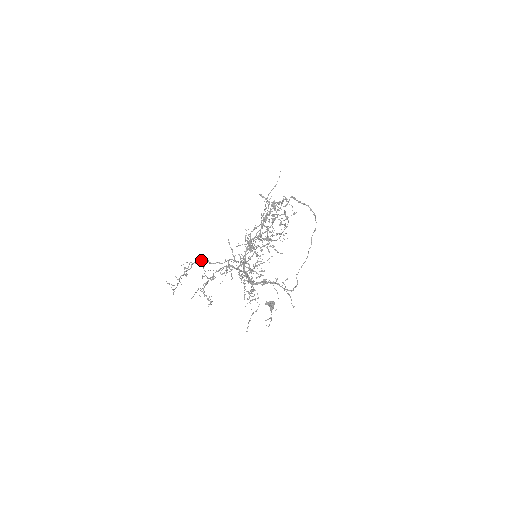
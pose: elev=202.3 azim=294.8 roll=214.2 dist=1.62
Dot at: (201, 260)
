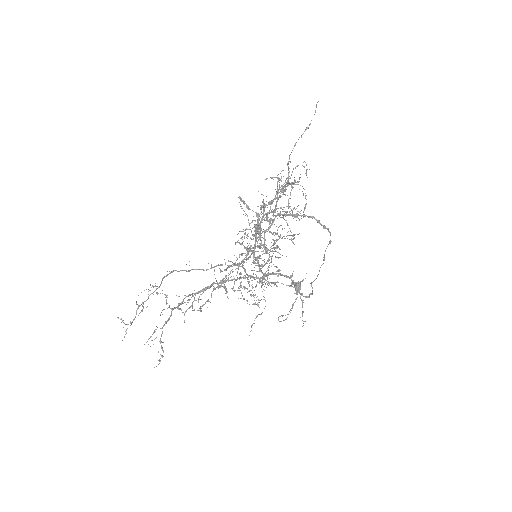
Dot at: (176, 270)
